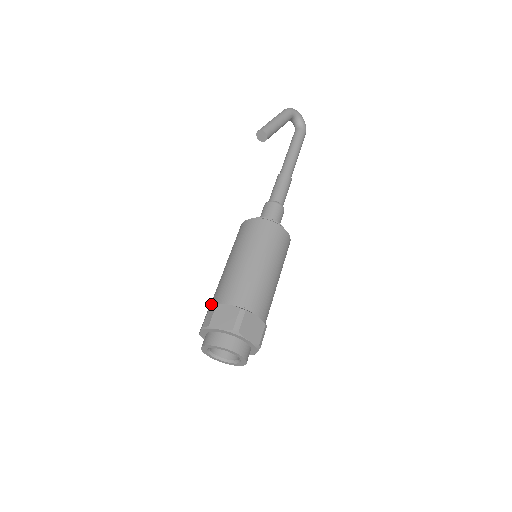
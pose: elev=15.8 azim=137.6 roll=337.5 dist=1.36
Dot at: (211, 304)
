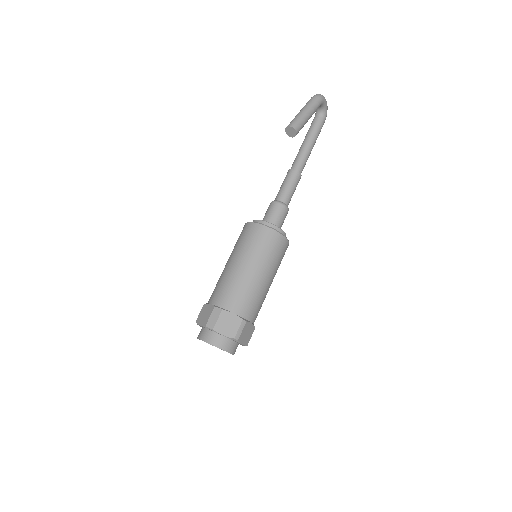
Dot at: (214, 303)
